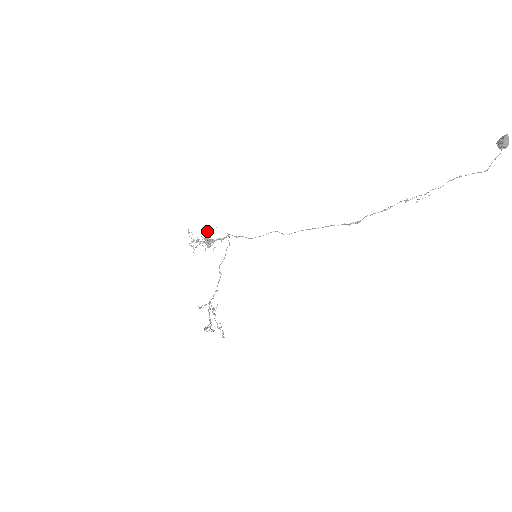
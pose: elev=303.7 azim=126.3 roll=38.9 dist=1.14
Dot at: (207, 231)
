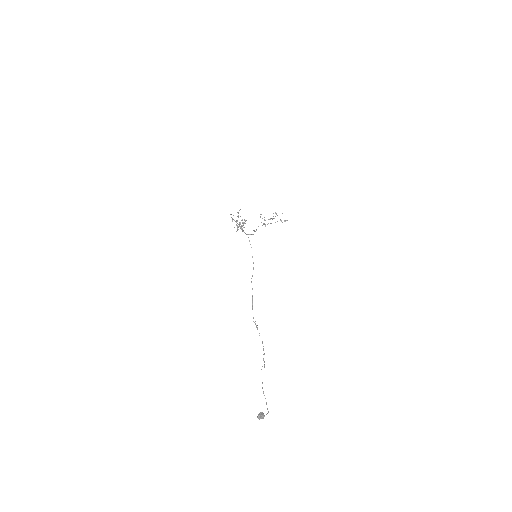
Dot at: occluded
